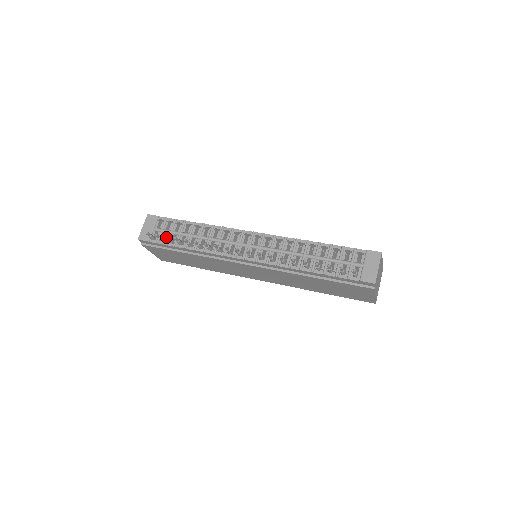
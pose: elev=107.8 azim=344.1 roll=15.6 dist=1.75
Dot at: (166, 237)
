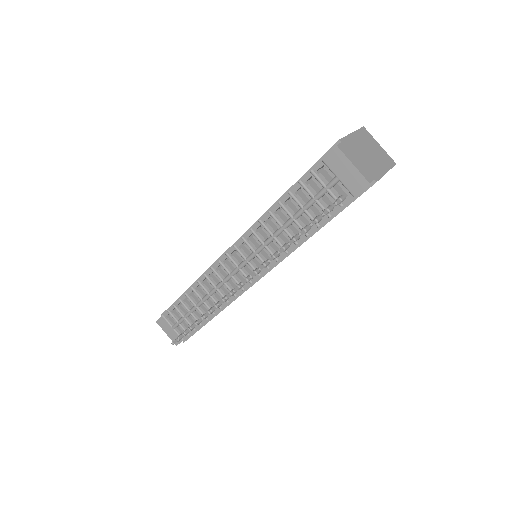
Dot at: occluded
